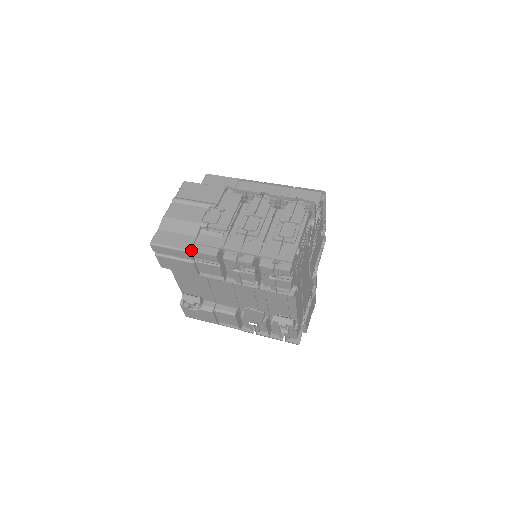
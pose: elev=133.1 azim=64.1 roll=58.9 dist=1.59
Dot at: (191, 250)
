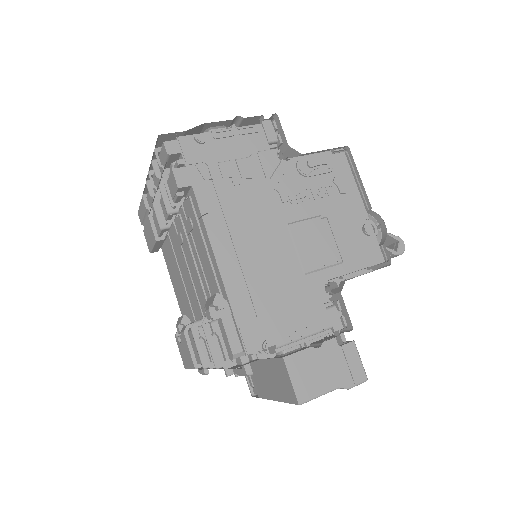
Dot at: (147, 197)
